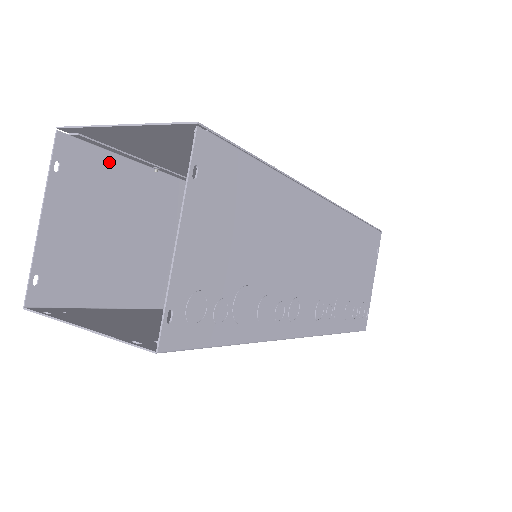
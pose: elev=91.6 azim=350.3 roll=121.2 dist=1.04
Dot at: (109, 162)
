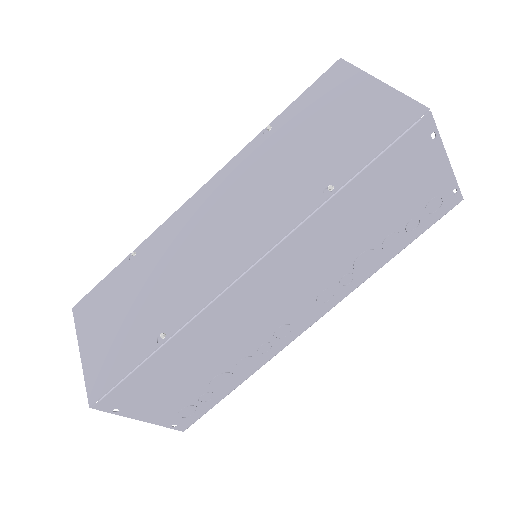
Dot at: occluded
